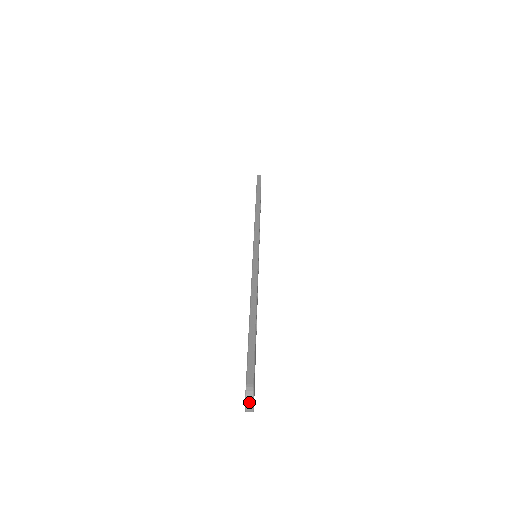
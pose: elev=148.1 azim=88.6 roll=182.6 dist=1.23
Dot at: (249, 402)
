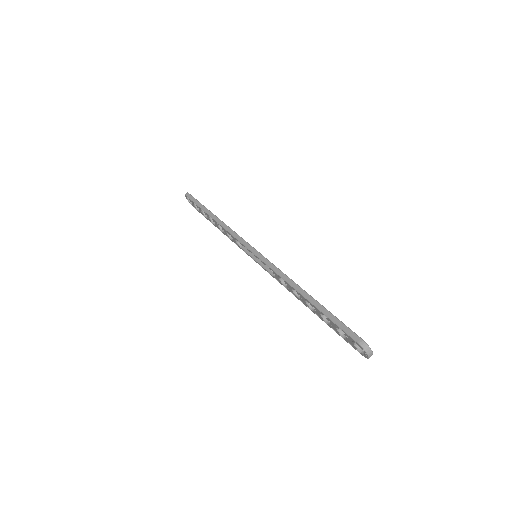
Dot at: (368, 351)
